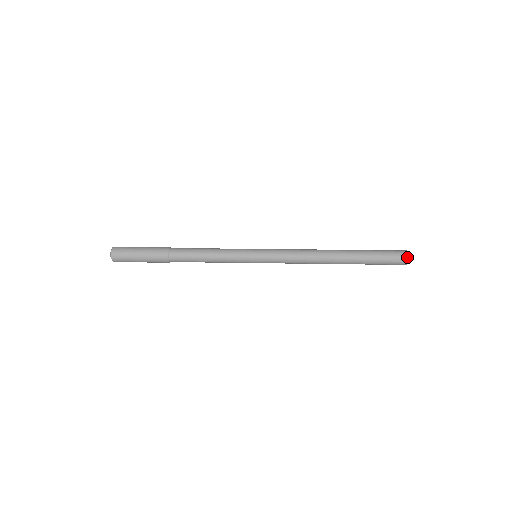
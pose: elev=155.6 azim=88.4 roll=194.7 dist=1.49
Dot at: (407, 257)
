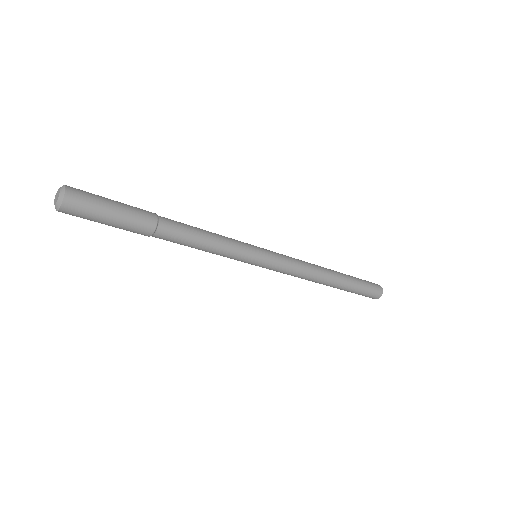
Dot at: occluded
